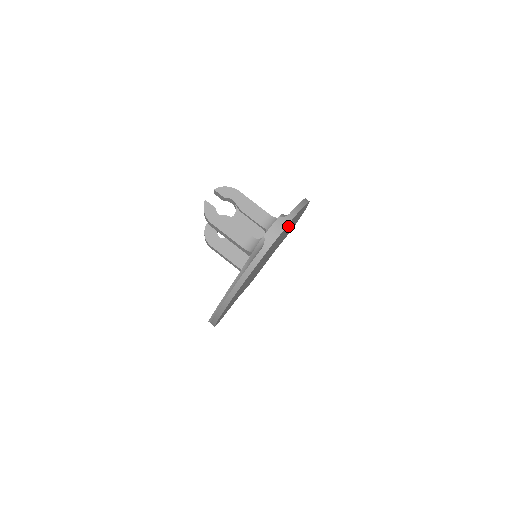
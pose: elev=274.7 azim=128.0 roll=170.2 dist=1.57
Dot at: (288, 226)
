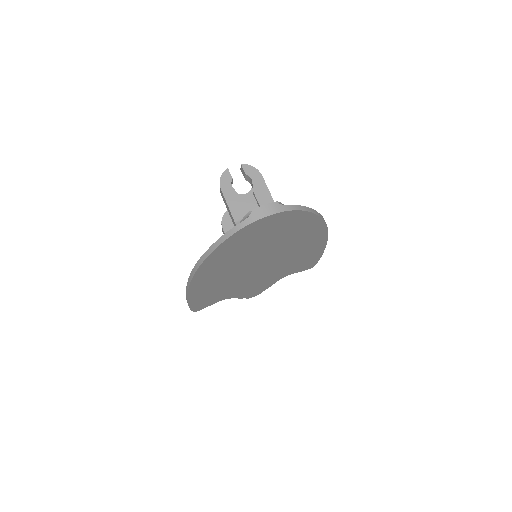
Dot at: (287, 224)
